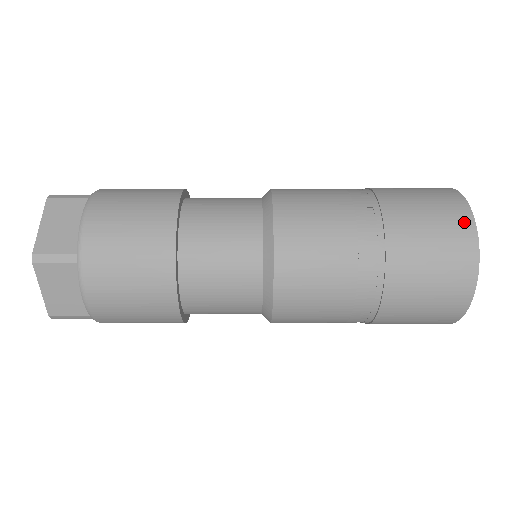
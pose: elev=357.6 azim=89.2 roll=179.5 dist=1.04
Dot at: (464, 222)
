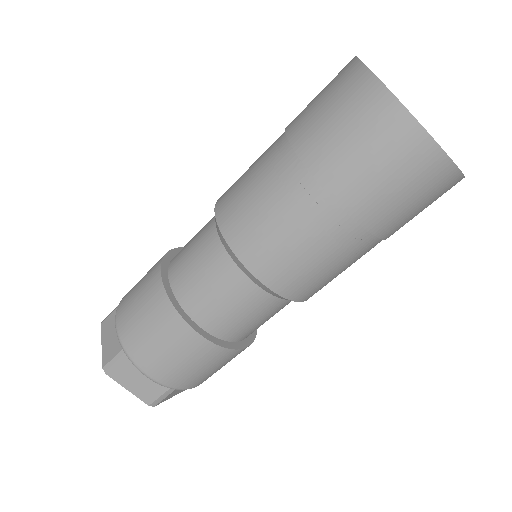
Dot at: occluded
